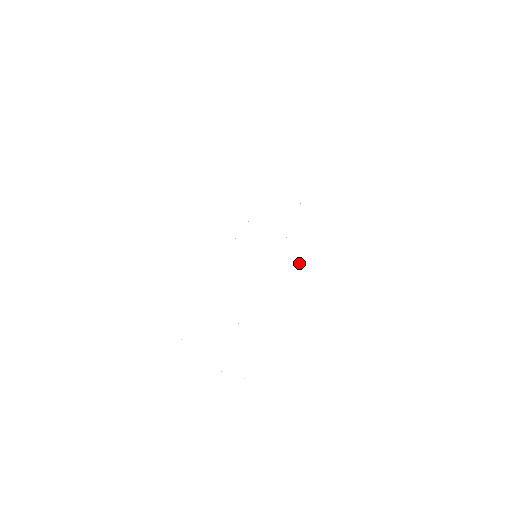
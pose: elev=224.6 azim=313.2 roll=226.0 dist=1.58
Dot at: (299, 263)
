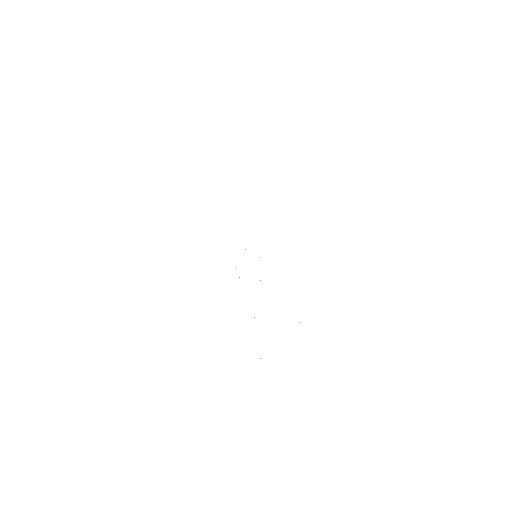
Dot at: occluded
